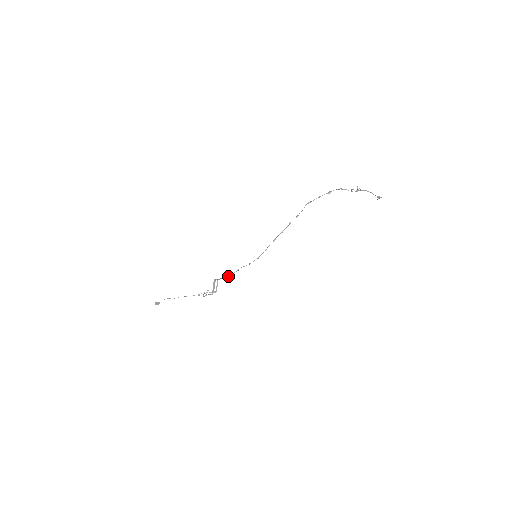
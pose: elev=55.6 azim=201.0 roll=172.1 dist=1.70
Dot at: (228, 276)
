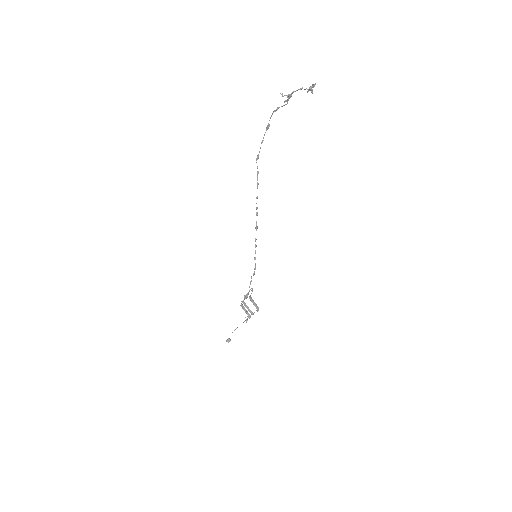
Dot at: (247, 293)
